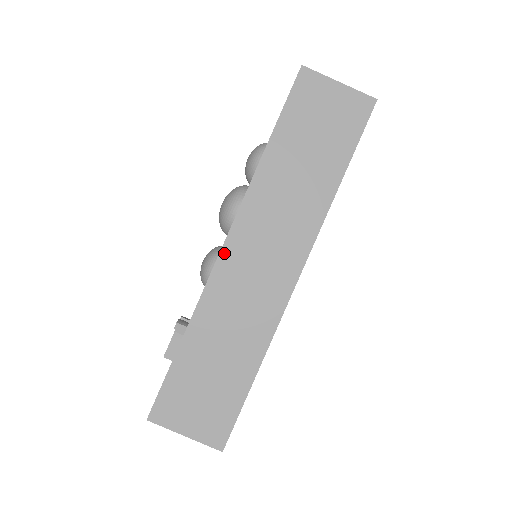
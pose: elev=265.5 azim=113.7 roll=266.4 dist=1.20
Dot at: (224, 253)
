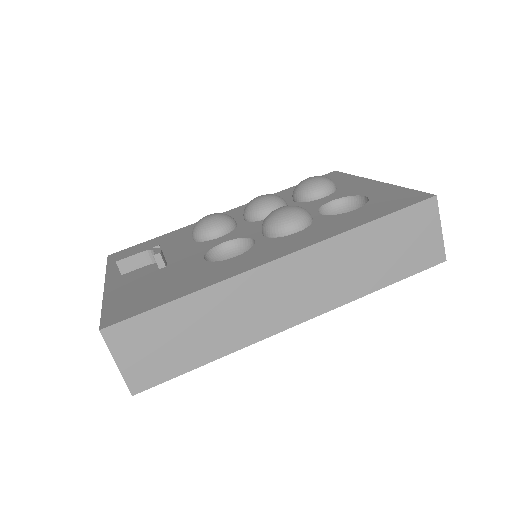
Dot at: (273, 265)
